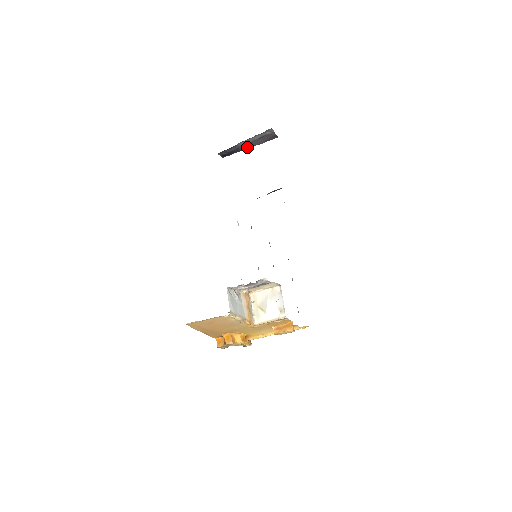
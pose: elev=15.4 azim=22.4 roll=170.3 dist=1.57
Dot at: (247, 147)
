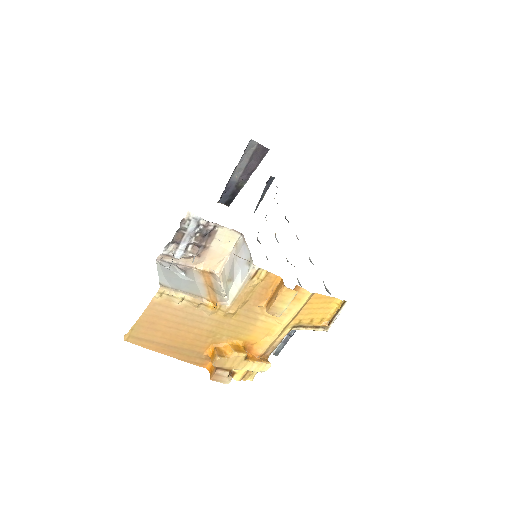
Dot at: (244, 179)
